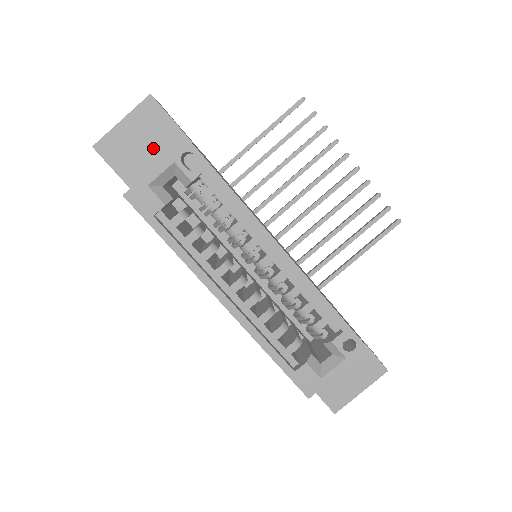
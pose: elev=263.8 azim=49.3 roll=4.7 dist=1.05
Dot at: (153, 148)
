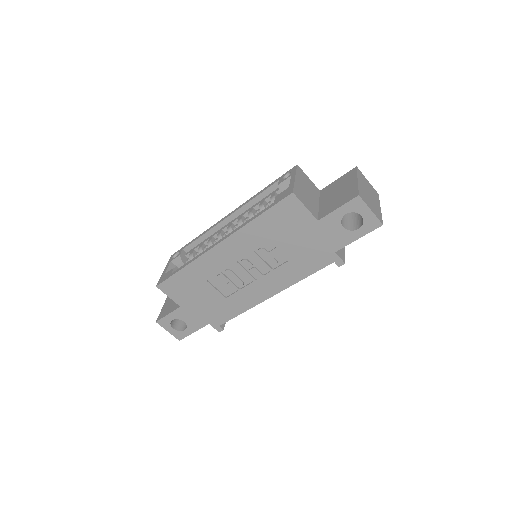
Dot at: occluded
